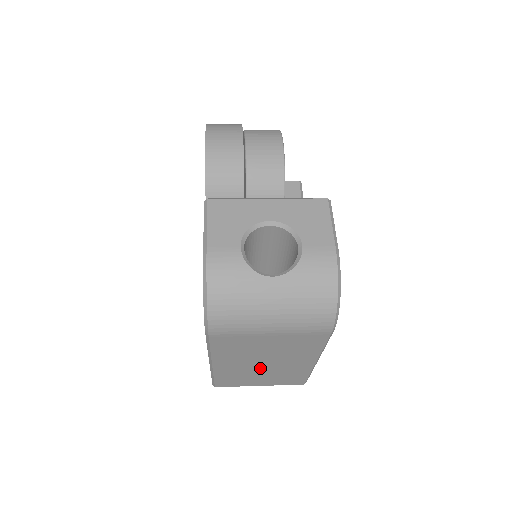
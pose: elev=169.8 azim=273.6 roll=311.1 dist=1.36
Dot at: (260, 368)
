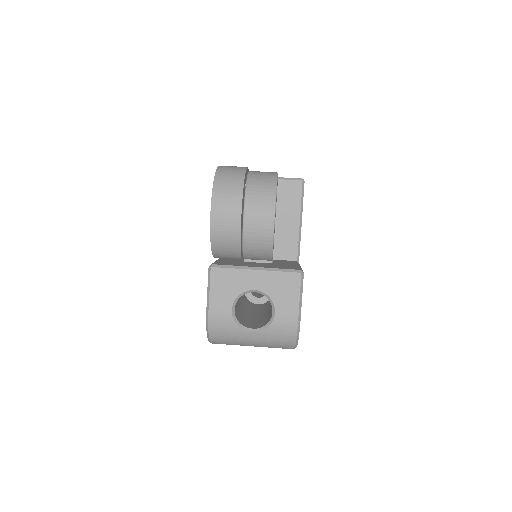
Dot at: occluded
